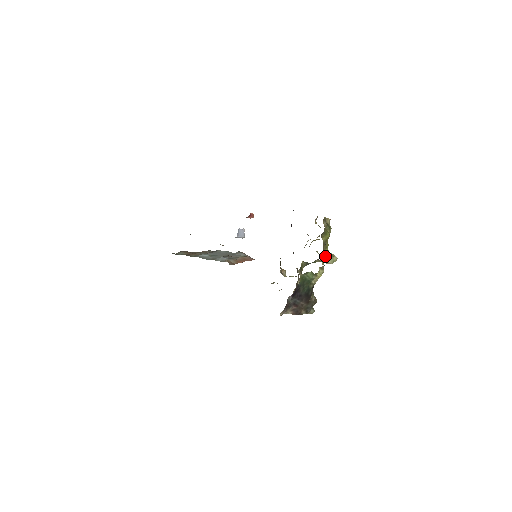
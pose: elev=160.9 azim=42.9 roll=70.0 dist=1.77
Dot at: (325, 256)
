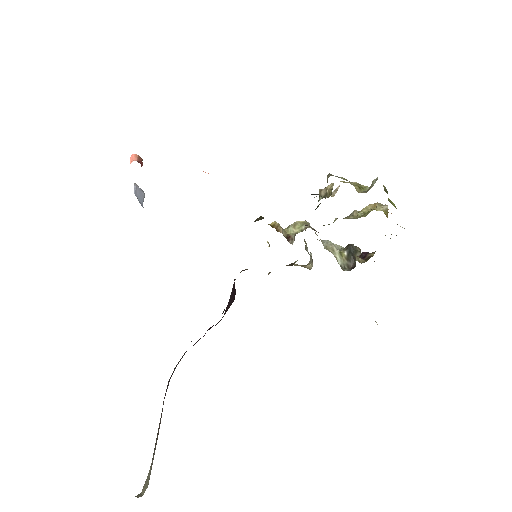
Dot at: occluded
